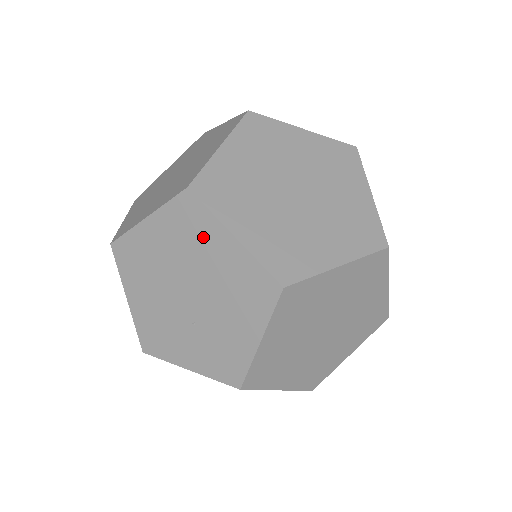
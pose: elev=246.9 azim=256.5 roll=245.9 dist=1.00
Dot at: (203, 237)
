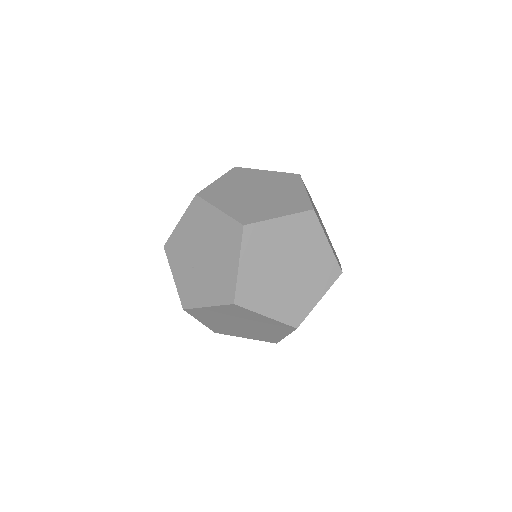
Dot at: (229, 248)
